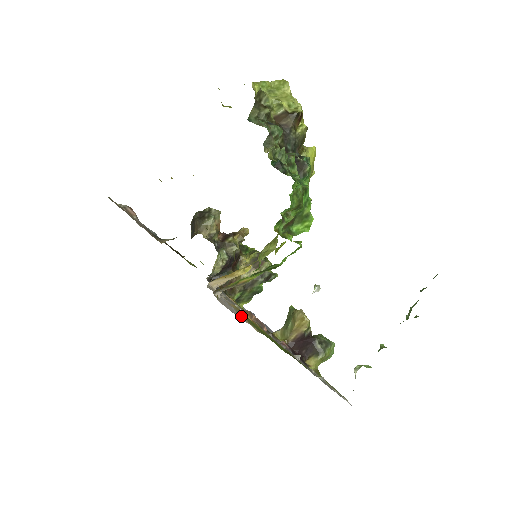
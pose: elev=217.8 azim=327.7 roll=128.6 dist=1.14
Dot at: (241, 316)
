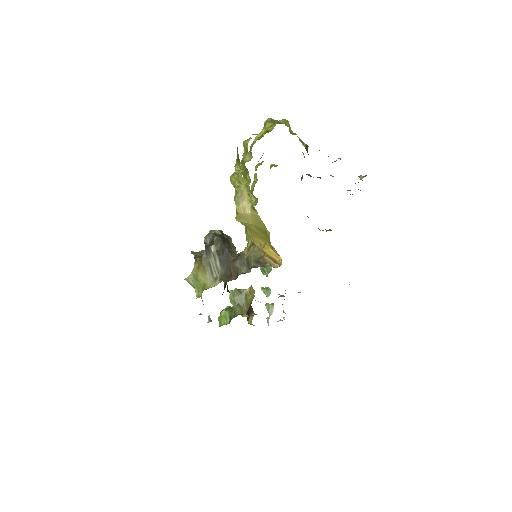
Dot at: occluded
